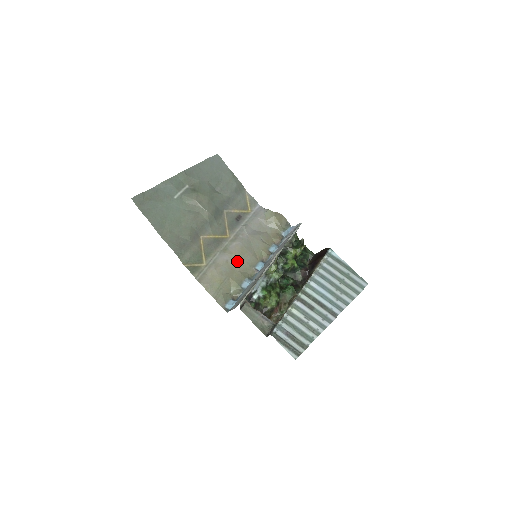
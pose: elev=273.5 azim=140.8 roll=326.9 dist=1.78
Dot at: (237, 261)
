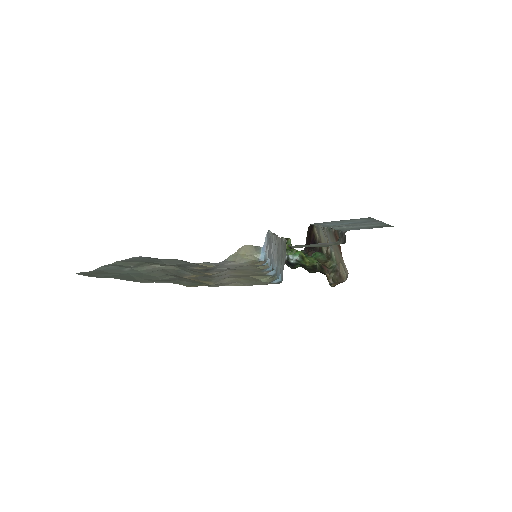
Dot at: (242, 273)
